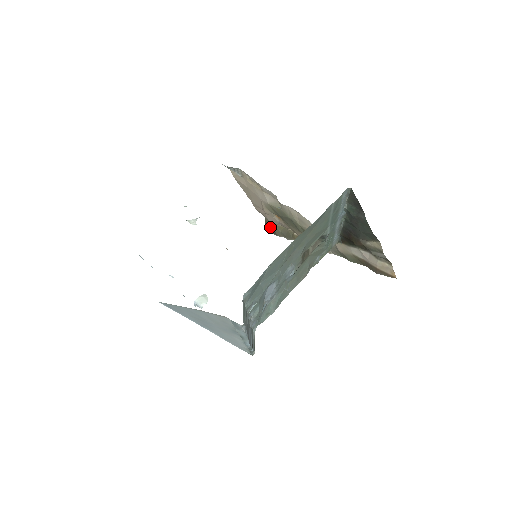
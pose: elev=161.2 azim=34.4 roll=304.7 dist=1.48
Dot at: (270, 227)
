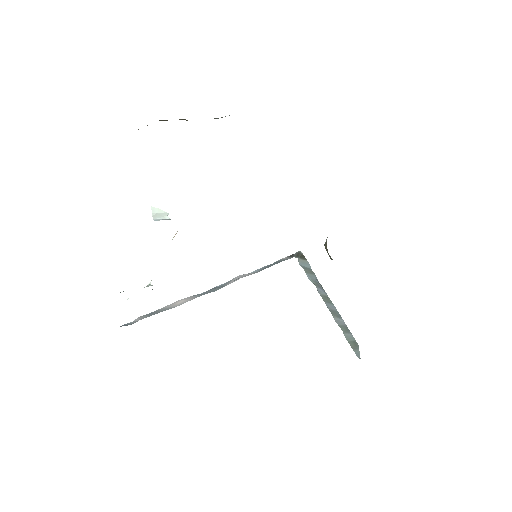
Dot at: occluded
